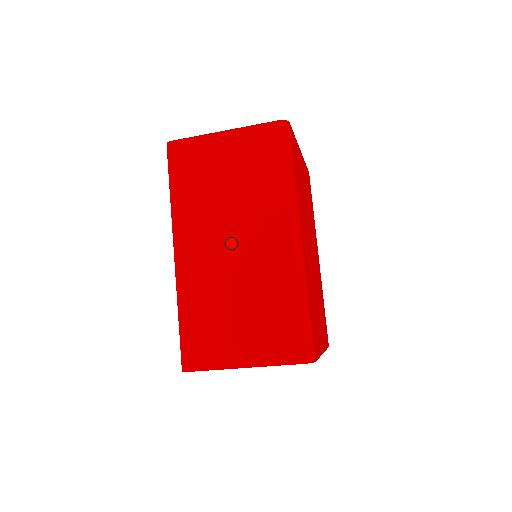
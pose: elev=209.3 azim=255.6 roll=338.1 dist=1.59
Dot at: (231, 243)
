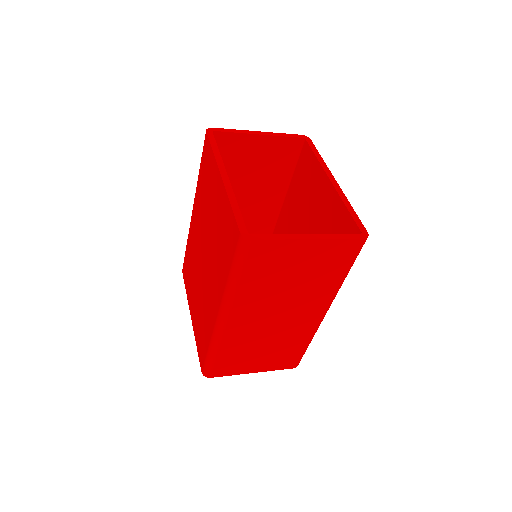
Dot at: (276, 316)
